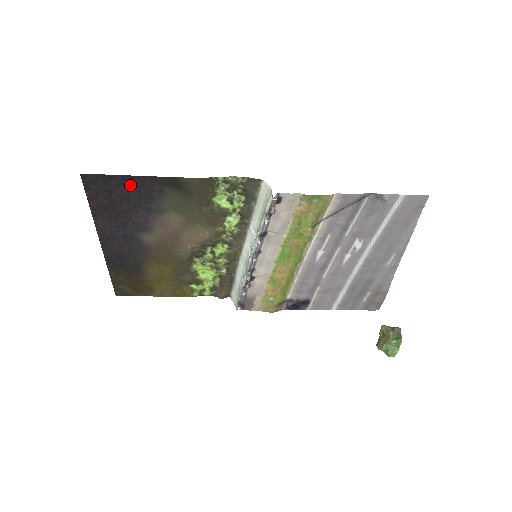
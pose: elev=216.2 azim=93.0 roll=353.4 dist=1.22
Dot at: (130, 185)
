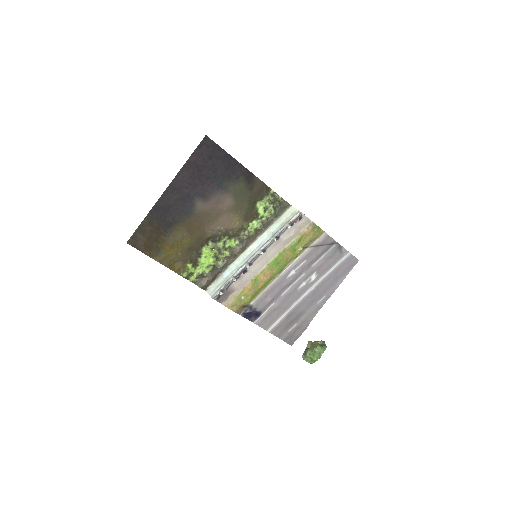
Dot at: (225, 162)
